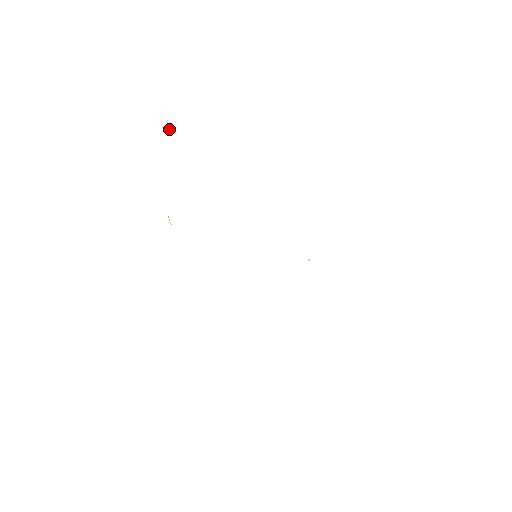
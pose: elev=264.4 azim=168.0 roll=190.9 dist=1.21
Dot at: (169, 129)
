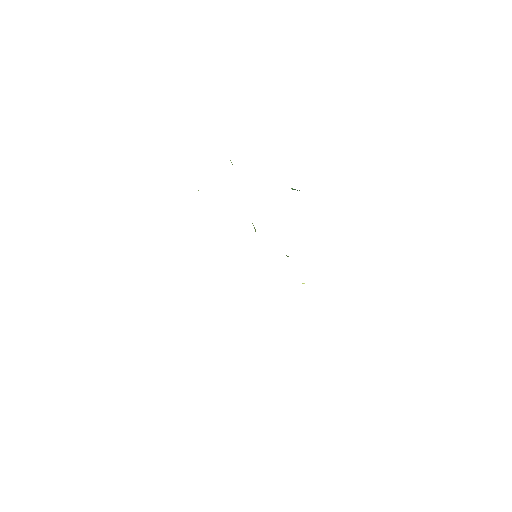
Dot at: occluded
